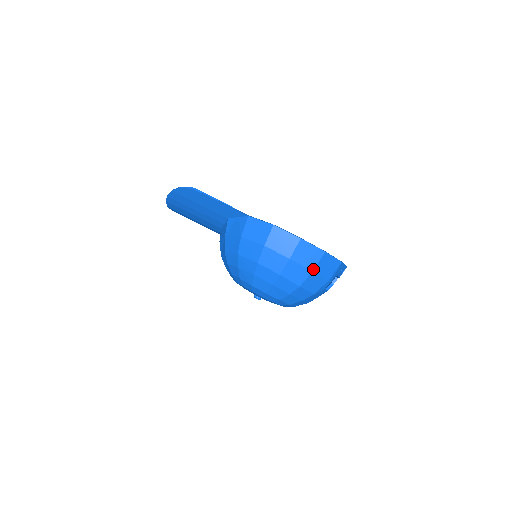
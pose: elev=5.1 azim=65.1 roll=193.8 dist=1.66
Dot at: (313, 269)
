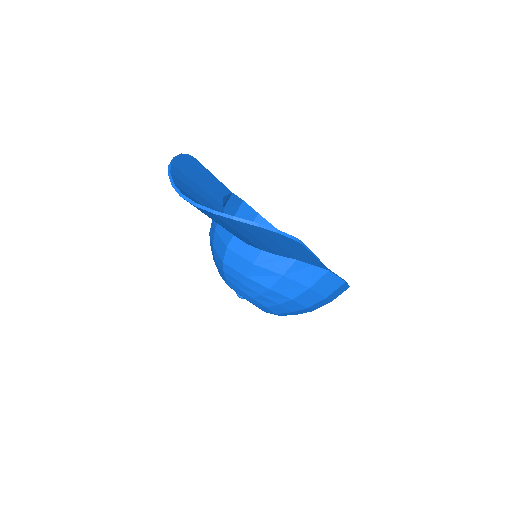
Dot at: occluded
